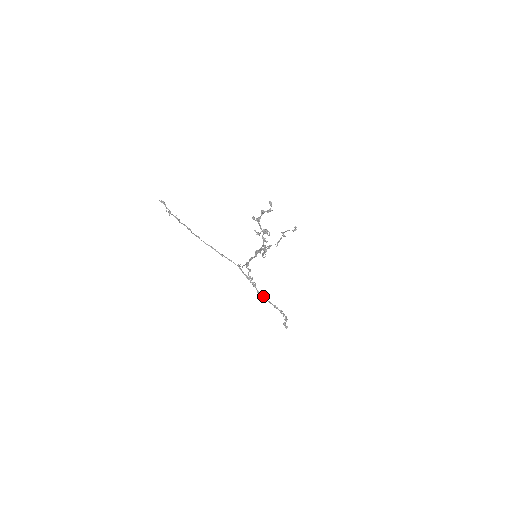
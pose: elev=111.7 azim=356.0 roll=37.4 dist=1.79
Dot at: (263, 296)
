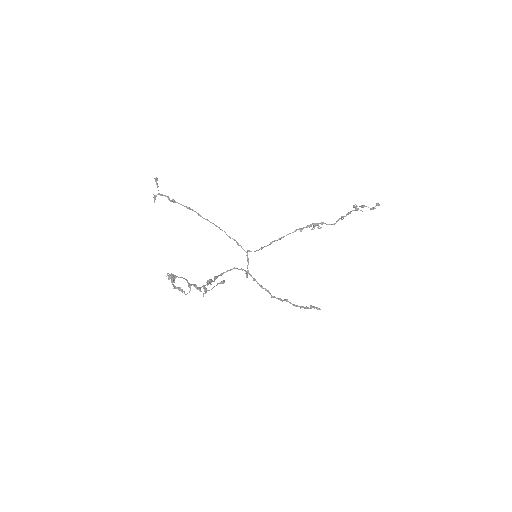
Dot at: (266, 290)
